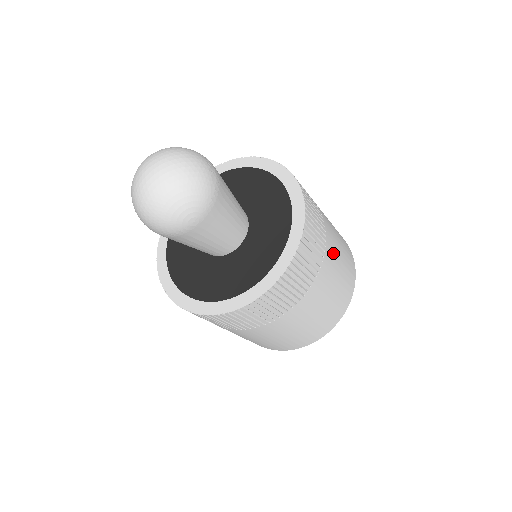
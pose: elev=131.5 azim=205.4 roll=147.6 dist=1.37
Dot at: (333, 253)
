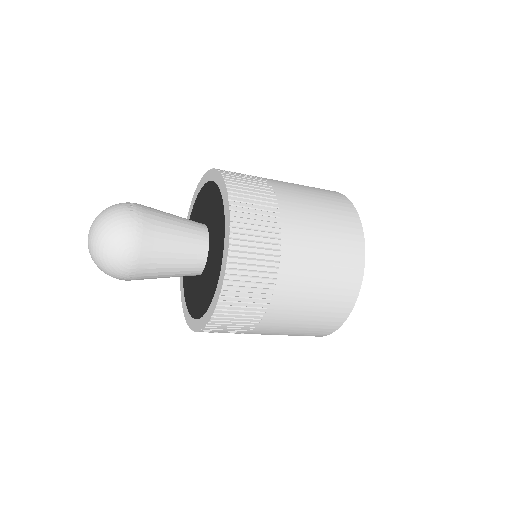
Dot at: (299, 214)
